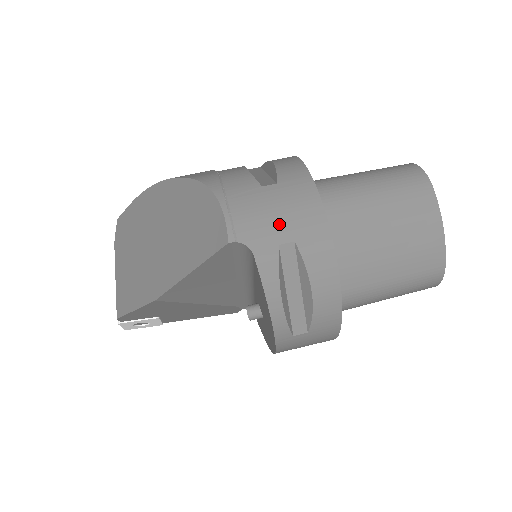
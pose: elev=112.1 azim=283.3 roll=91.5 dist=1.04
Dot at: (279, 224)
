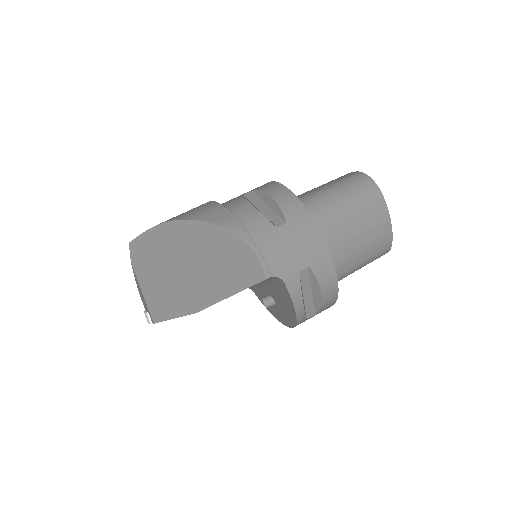
Dot at: (297, 257)
